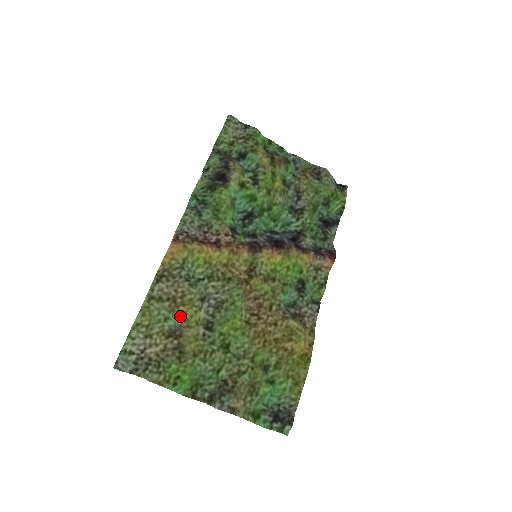
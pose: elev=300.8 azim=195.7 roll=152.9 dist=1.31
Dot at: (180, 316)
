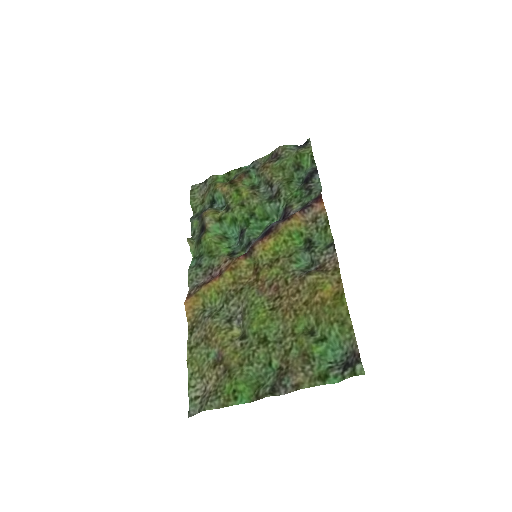
Dot at: (215, 345)
